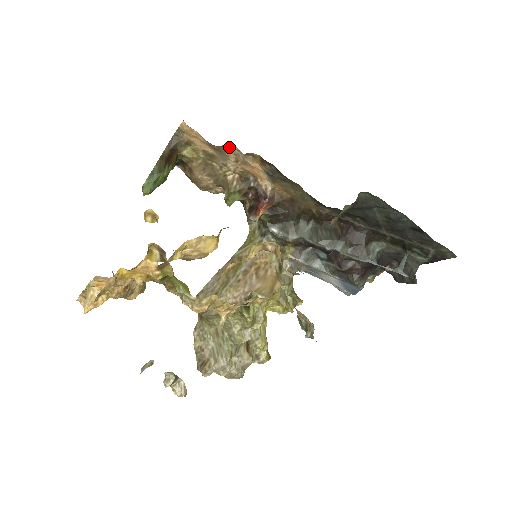
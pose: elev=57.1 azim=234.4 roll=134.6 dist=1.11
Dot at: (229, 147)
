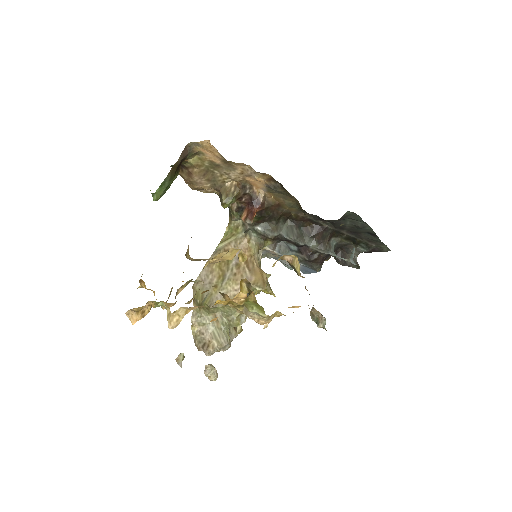
Dot at: (242, 164)
